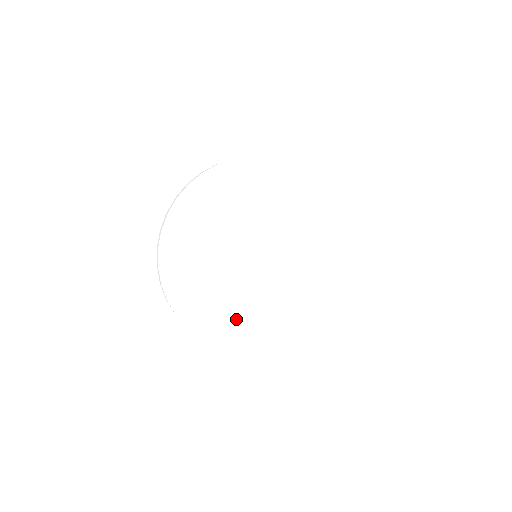
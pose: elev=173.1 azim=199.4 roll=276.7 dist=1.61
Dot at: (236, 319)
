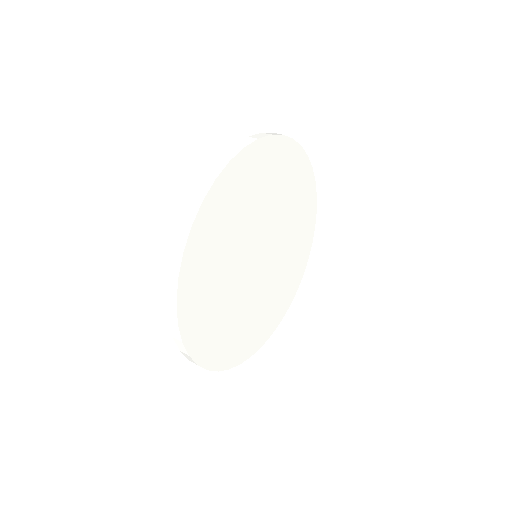
Dot at: (252, 328)
